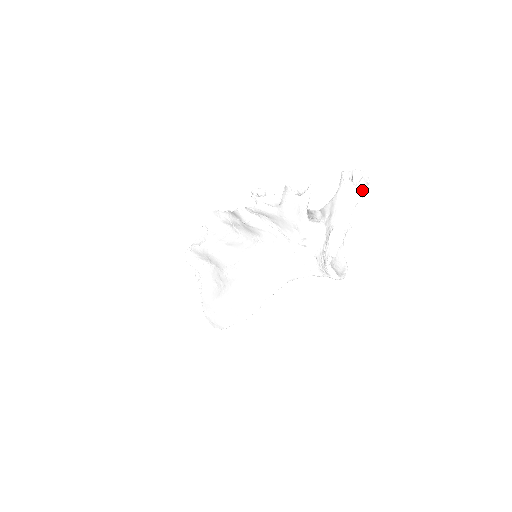
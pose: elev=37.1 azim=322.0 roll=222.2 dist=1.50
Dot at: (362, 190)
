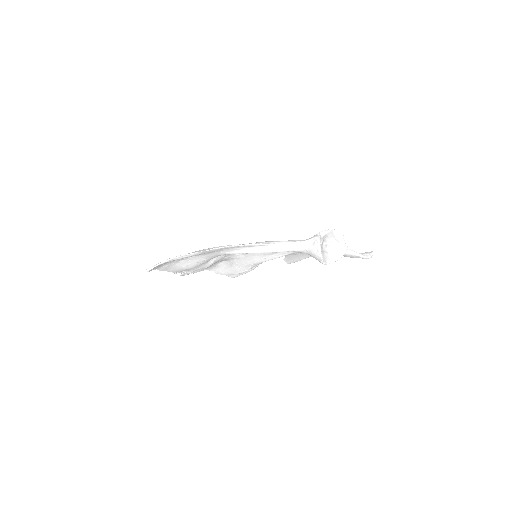
Dot at: (365, 254)
